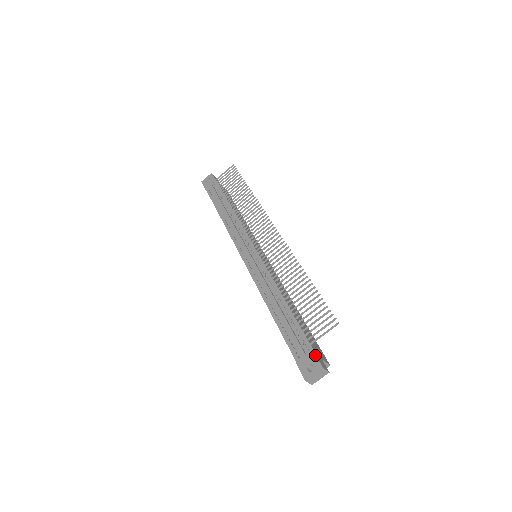
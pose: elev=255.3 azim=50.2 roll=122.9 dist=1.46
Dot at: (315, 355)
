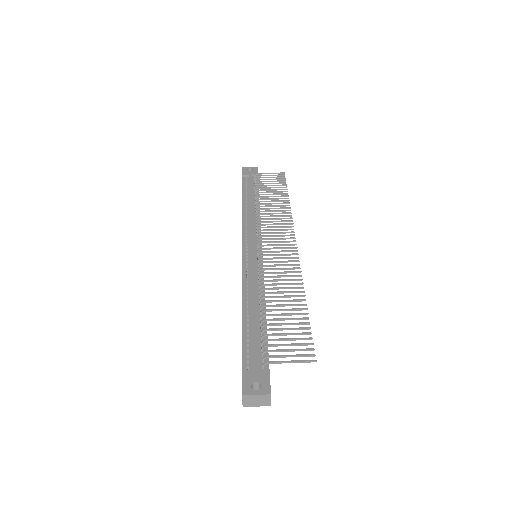
Dot at: (269, 376)
